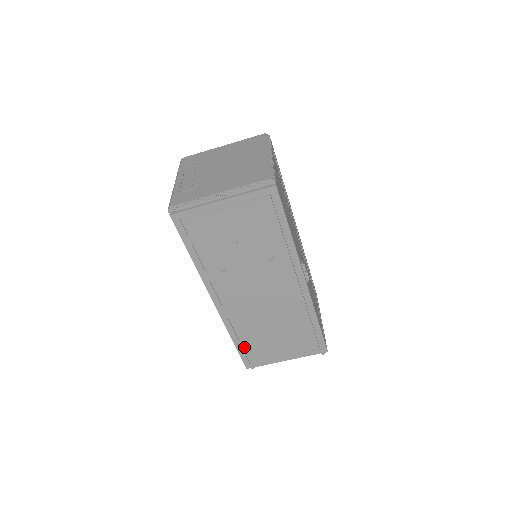
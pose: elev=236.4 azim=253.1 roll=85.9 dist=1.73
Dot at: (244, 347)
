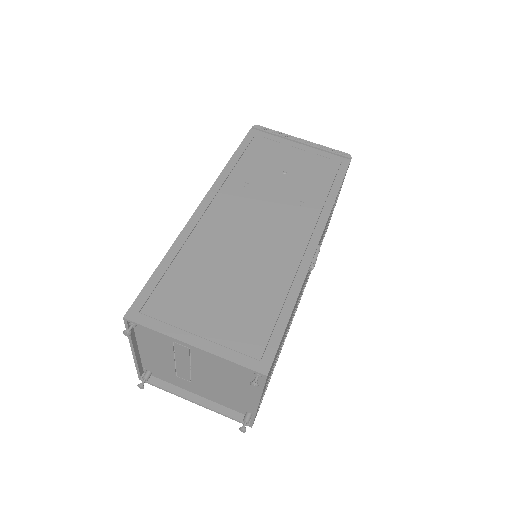
Dot at: (165, 279)
